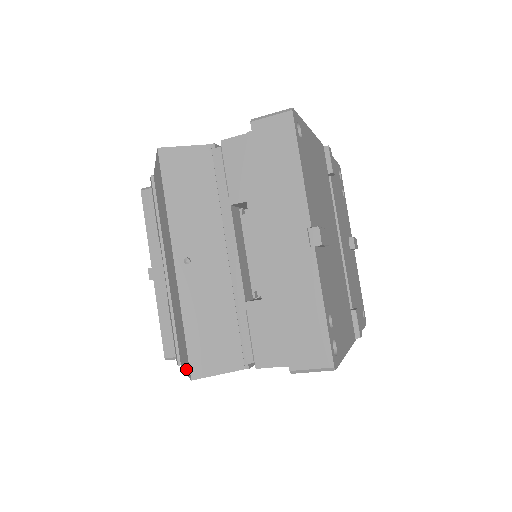
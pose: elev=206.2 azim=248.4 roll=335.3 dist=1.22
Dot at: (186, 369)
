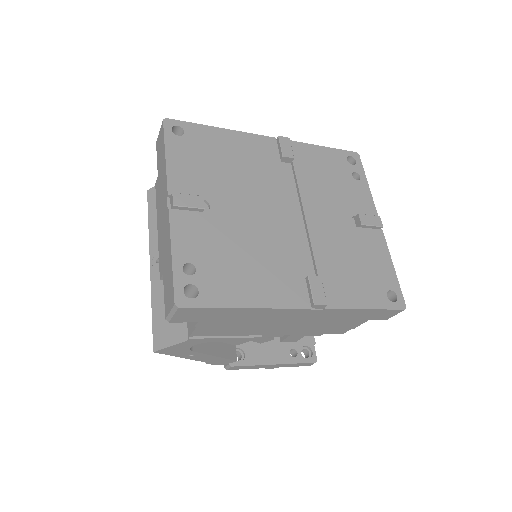
Dot at: occluded
